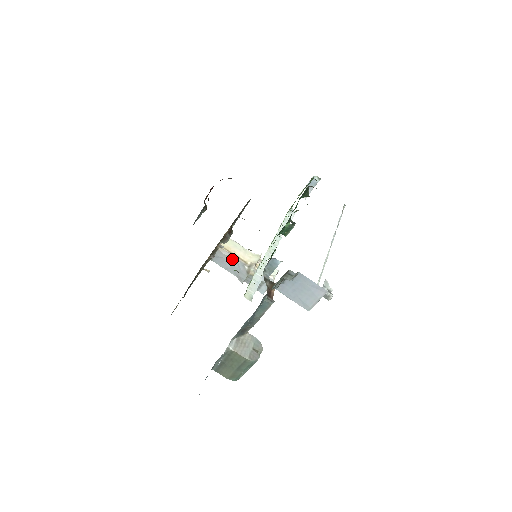
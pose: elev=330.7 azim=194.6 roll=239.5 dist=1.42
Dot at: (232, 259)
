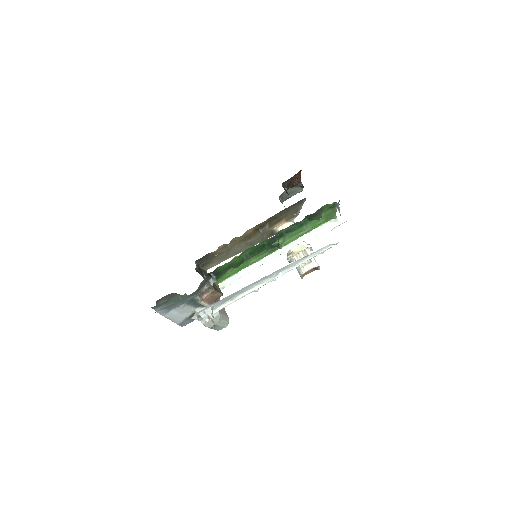
Dot at: occluded
